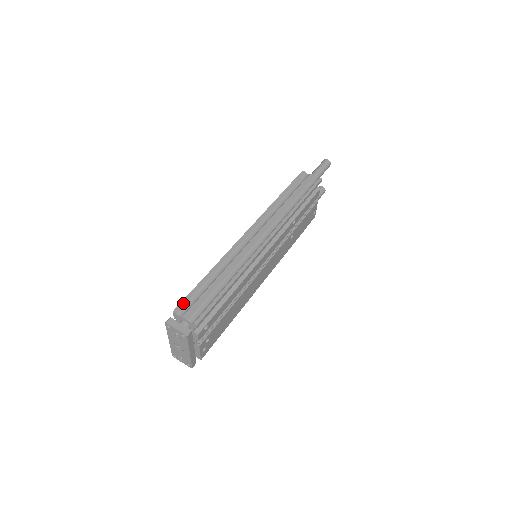
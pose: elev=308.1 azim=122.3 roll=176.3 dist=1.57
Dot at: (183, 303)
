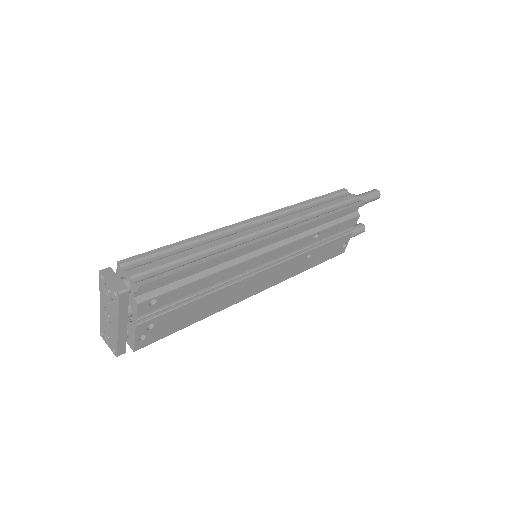
Dot at: (135, 258)
